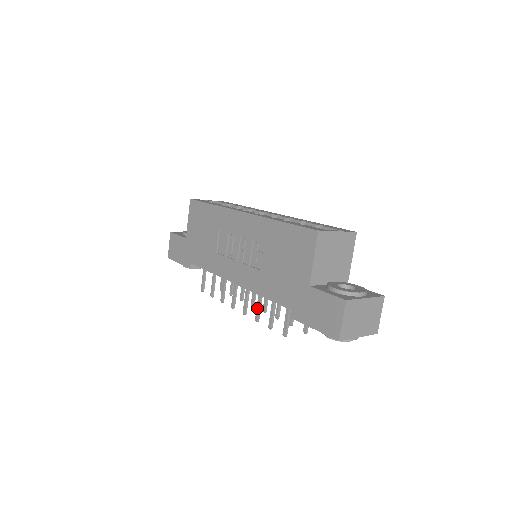
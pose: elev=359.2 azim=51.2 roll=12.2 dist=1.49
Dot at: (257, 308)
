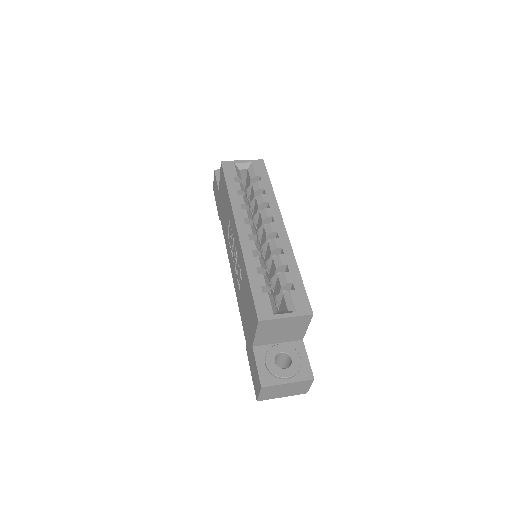
Dot at: occluded
